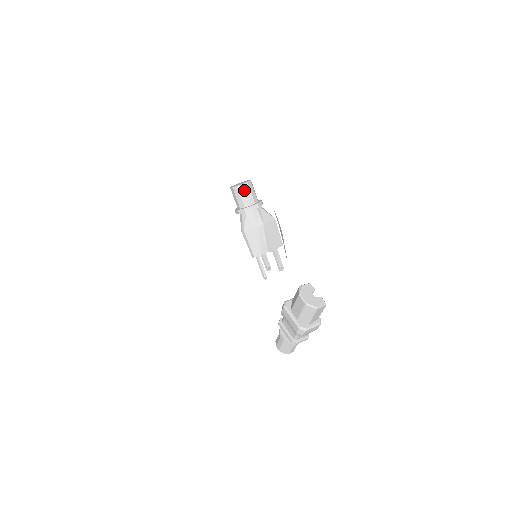
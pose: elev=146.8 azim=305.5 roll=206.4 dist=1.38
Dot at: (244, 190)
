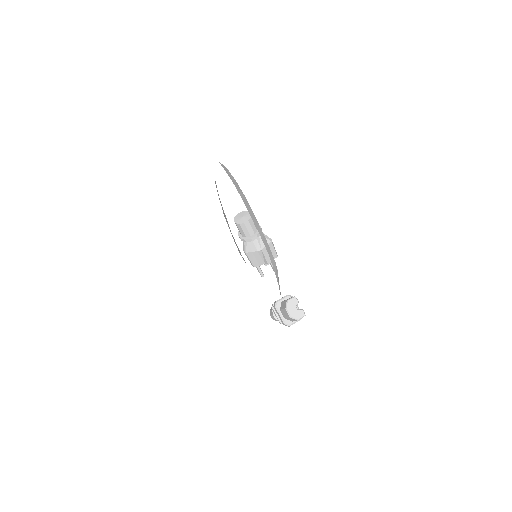
Dot at: (245, 227)
